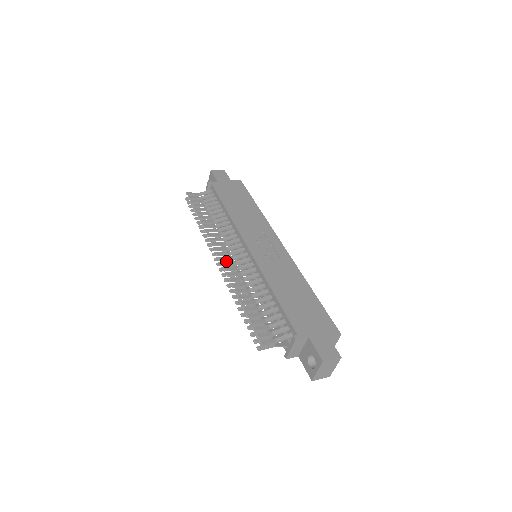
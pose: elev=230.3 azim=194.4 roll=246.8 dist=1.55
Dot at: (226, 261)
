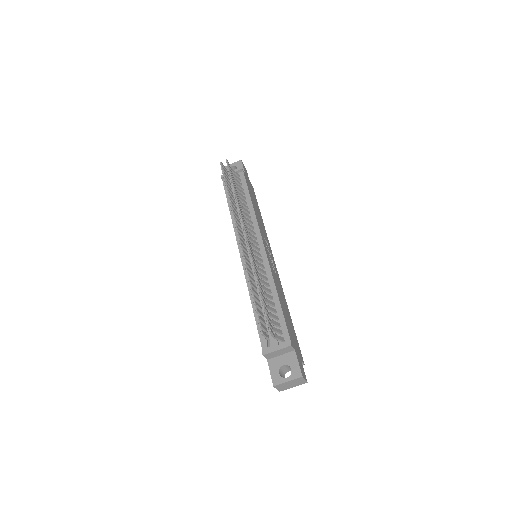
Dot at: occluded
